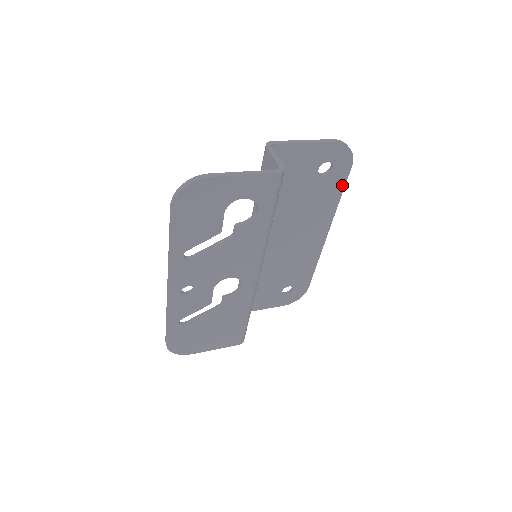
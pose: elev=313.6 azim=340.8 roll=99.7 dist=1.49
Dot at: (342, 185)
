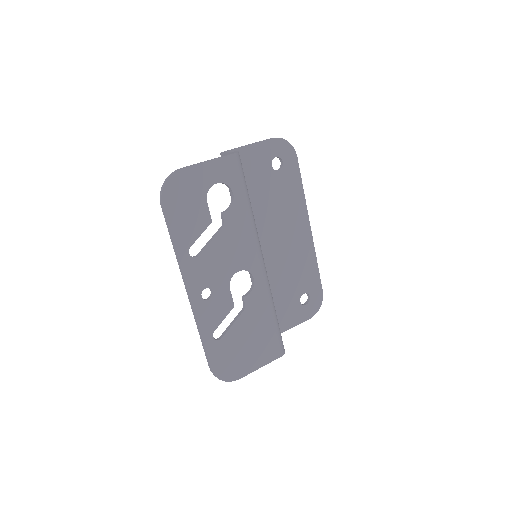
Dot at: (298, 176)
